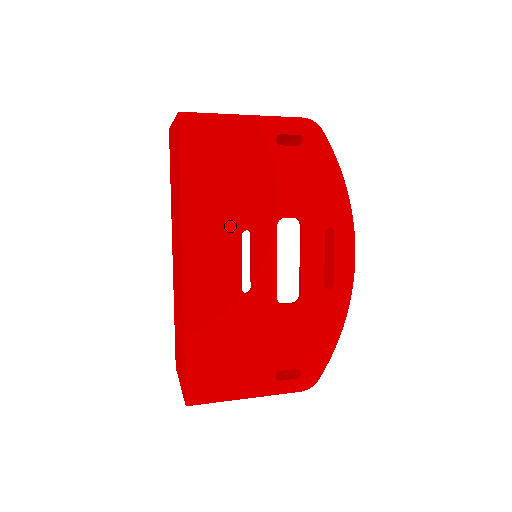
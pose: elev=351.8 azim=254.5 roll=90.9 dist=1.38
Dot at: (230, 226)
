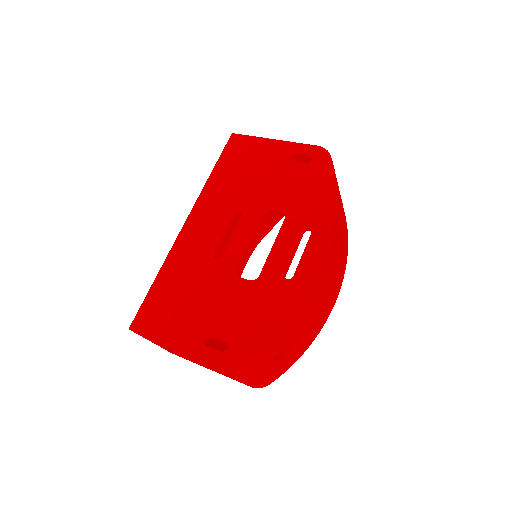
Dot at: (229, 206)
